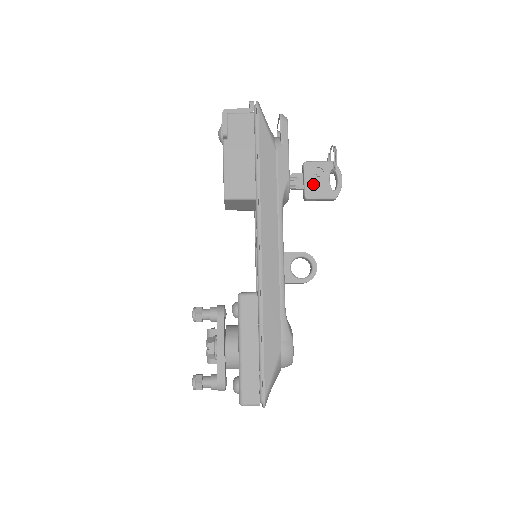
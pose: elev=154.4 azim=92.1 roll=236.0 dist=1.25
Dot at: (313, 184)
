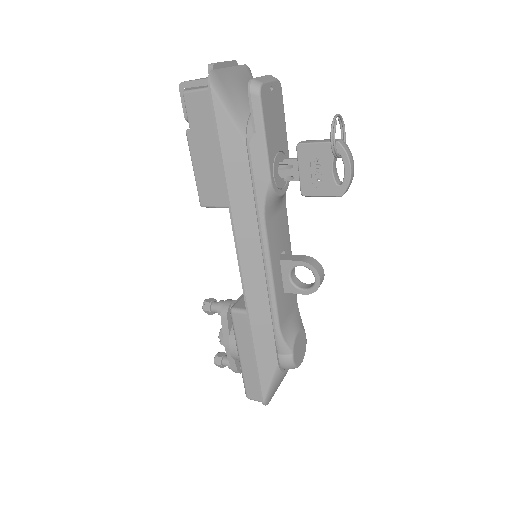
Dot at: (310, 176)
